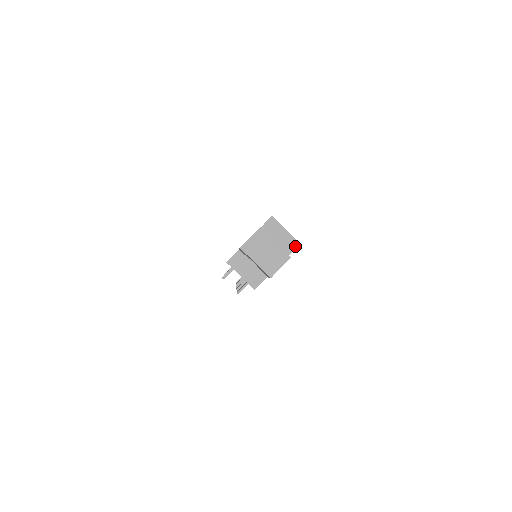
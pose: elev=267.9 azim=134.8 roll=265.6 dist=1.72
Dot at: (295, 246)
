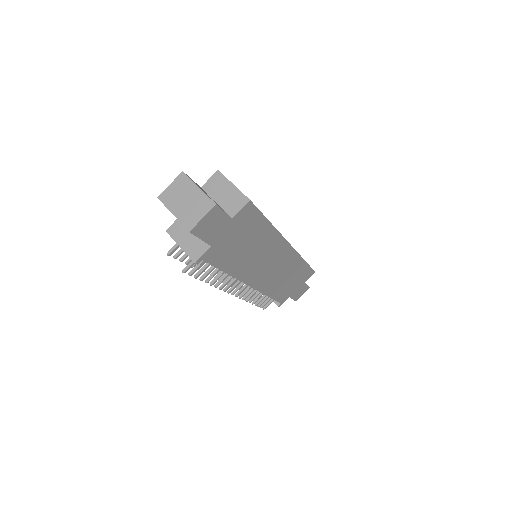
Dot at: (243, 203)
